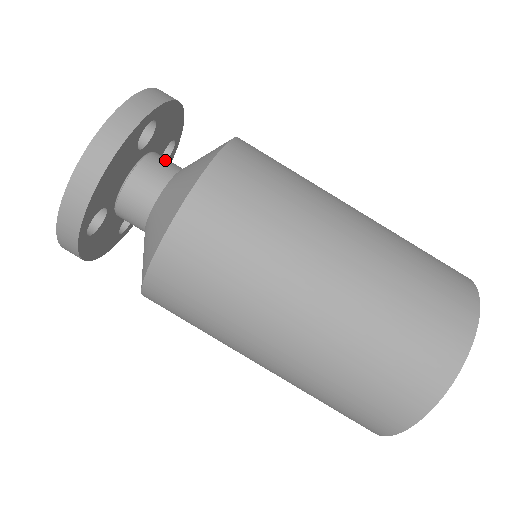
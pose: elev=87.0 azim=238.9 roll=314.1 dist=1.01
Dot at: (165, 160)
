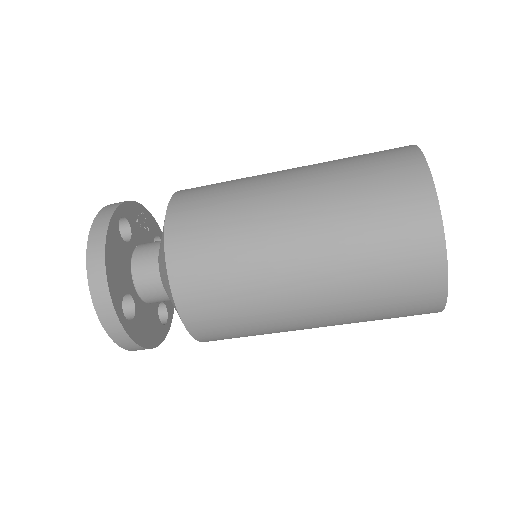
Dot at: (145, 277)
